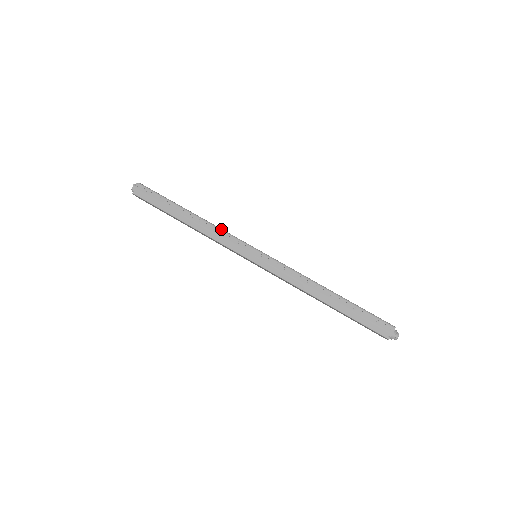
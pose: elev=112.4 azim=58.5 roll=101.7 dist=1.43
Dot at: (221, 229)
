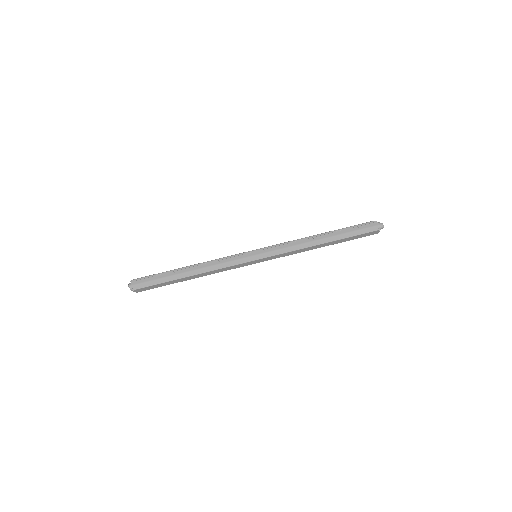
Dot at: (218, 259)
